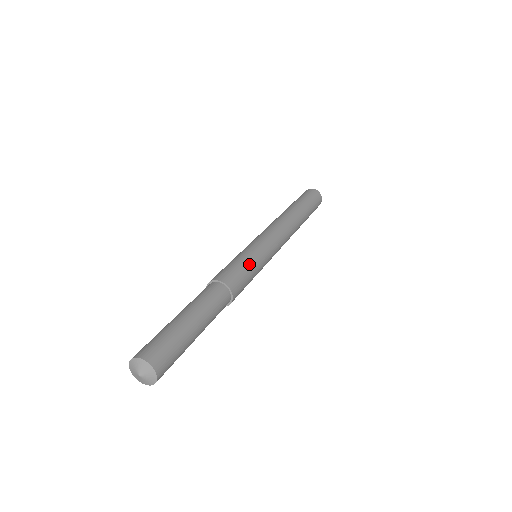
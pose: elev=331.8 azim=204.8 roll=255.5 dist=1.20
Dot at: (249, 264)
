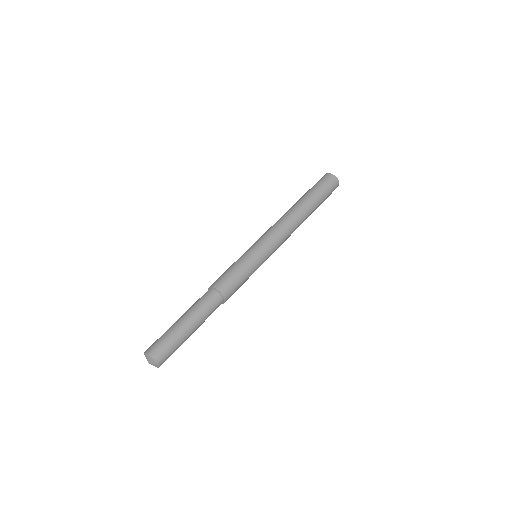
Dot at: (239, 267)
